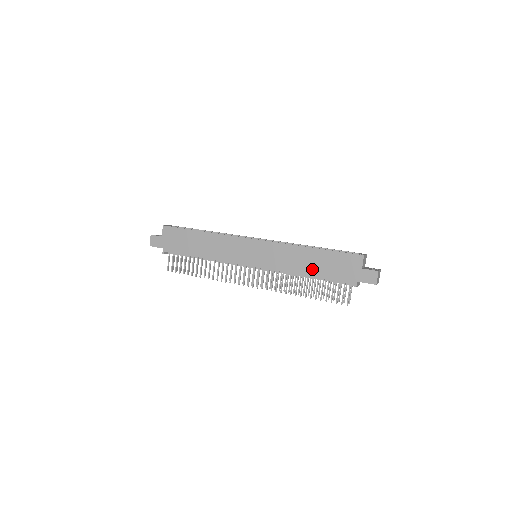
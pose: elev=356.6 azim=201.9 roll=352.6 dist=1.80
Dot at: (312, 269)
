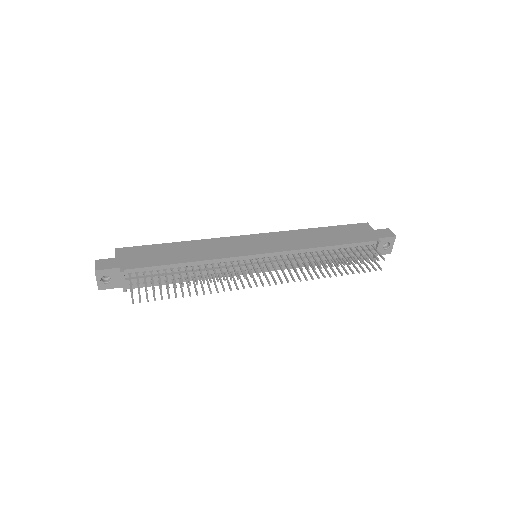
Dot at: (329, 240)
